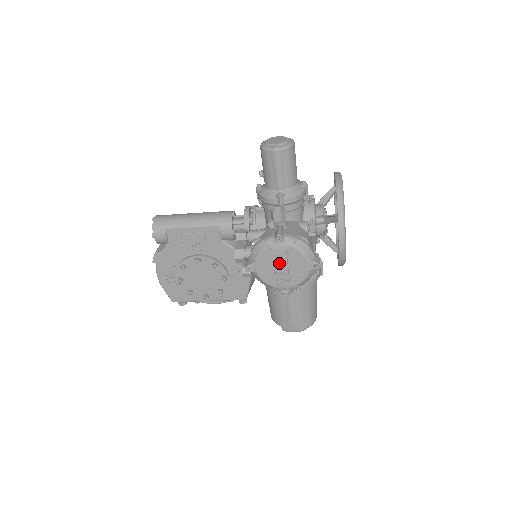
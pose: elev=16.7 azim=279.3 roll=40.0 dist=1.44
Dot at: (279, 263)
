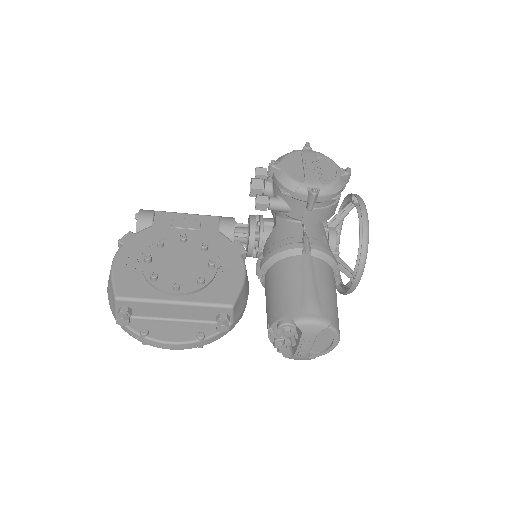
Dot at: (308, 162)
